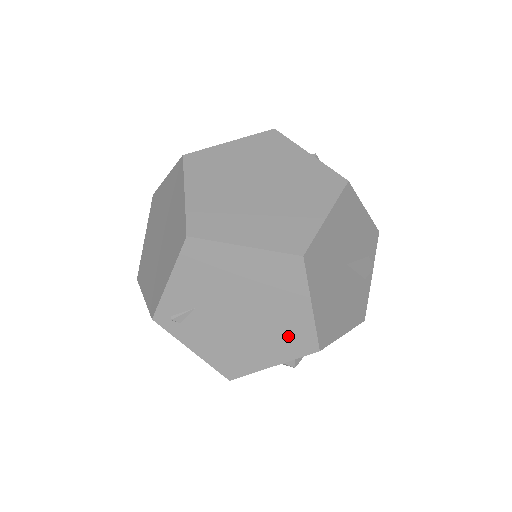
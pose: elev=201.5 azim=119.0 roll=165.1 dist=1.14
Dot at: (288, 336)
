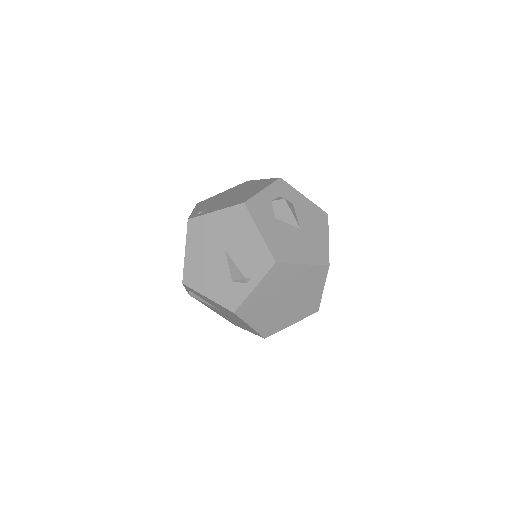
Dot at: (261, 185)
